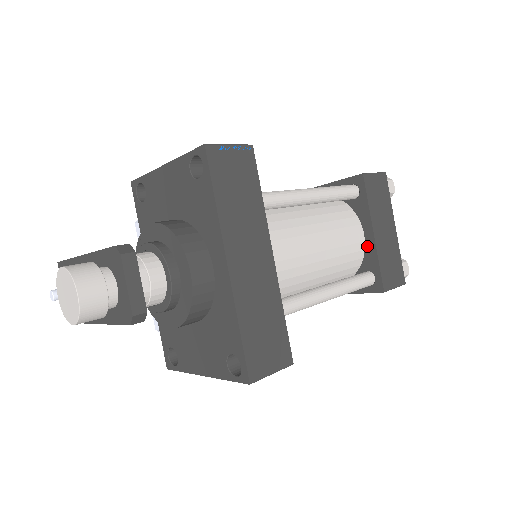
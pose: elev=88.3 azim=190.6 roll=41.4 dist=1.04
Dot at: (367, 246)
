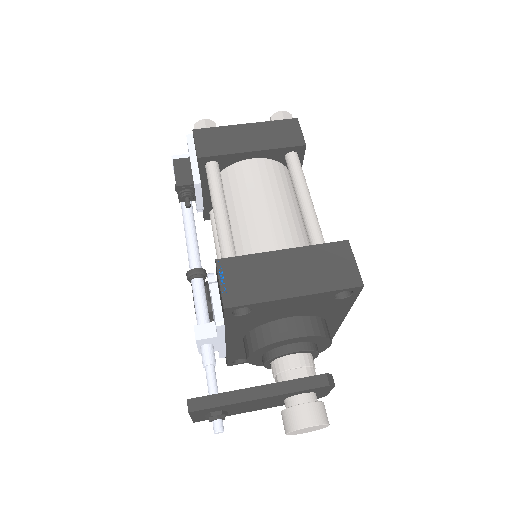
Dot at: occluded
